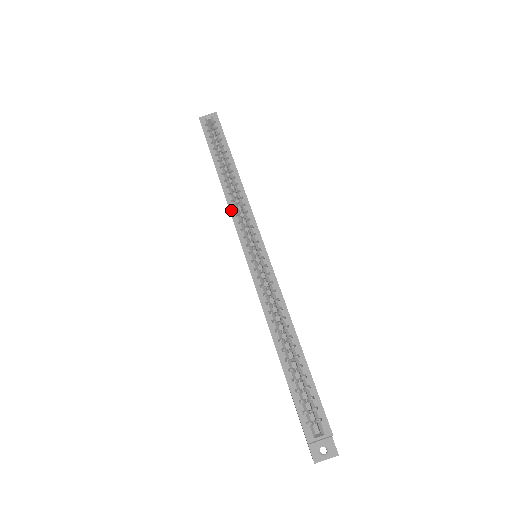
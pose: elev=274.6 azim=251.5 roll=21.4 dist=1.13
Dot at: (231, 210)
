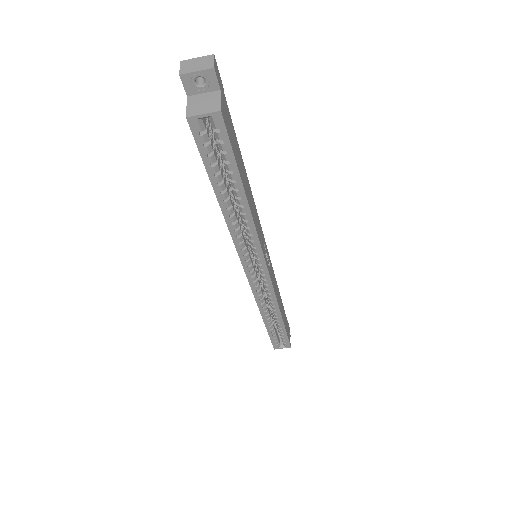
Dot at: (236, 245)
